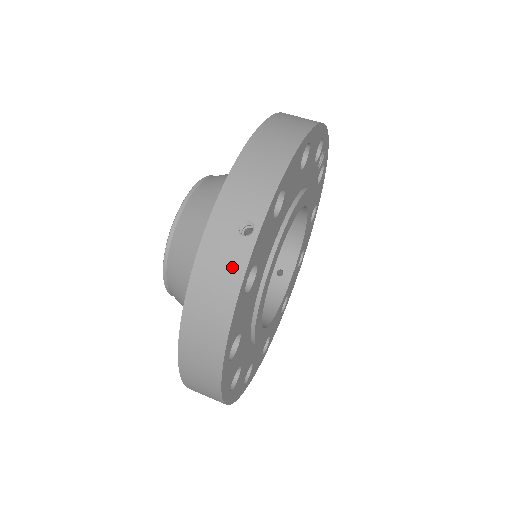
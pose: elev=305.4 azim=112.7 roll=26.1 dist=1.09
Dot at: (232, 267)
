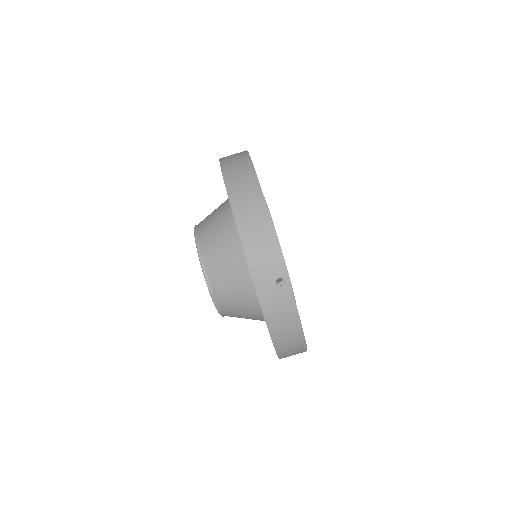
Dot at: (287, 306)
